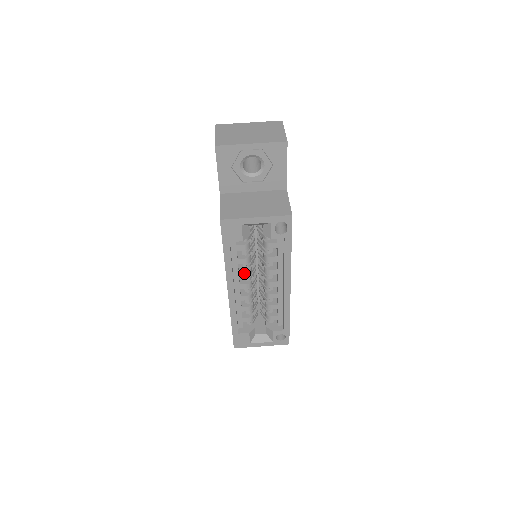
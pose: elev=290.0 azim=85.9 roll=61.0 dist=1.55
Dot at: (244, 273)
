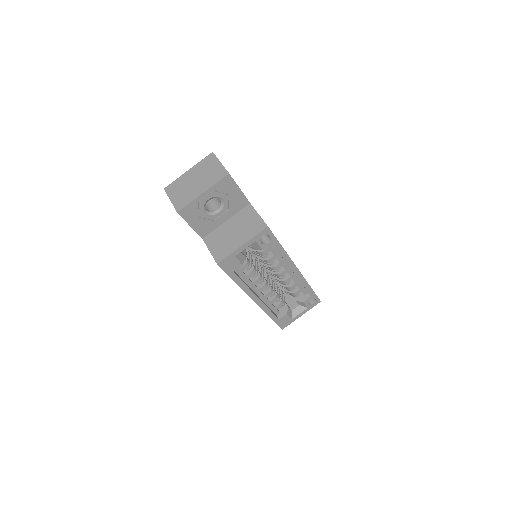
Dot at: (257, 281)
